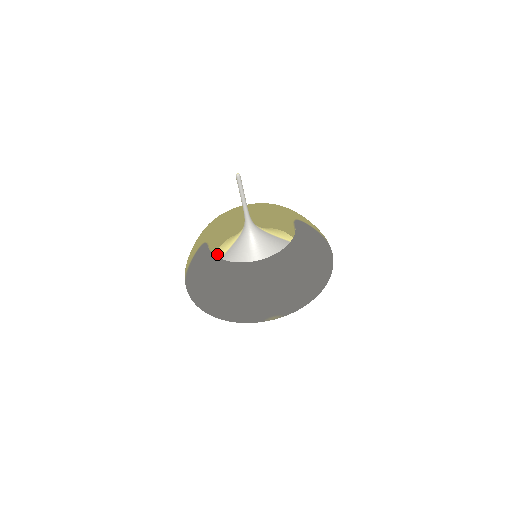
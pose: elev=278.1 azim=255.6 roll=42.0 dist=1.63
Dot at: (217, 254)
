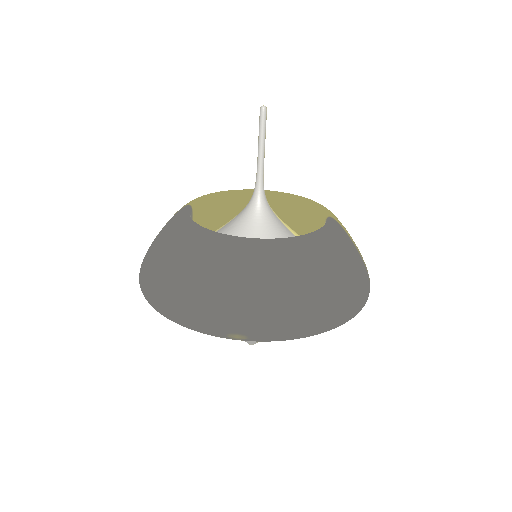
Dot at: occluded
